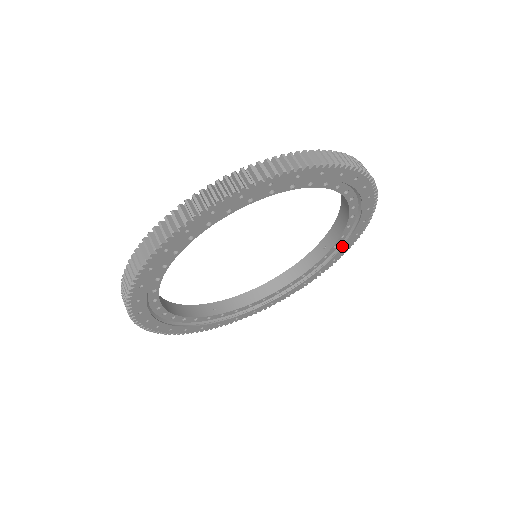
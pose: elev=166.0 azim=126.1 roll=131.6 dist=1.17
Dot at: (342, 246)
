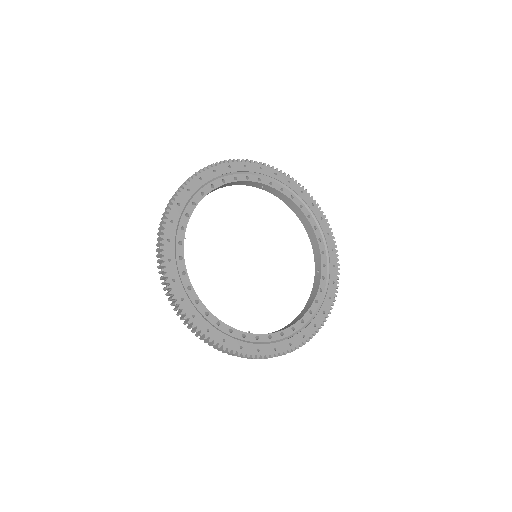
Dot at: (329, 264)
